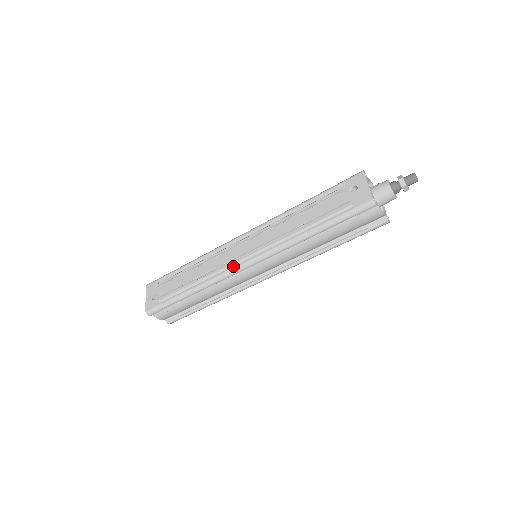
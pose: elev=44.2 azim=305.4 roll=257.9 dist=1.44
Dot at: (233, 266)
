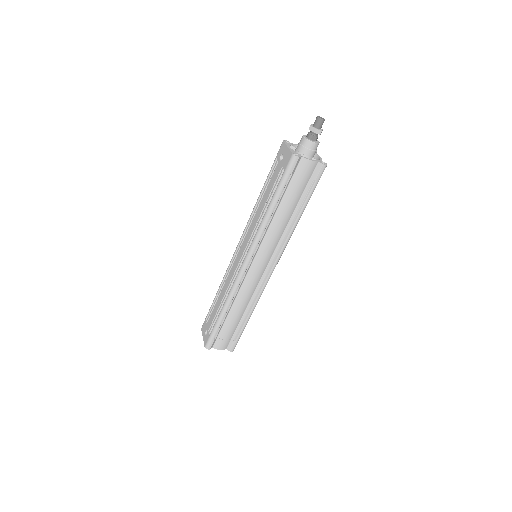
Dot at: (239, 272)
